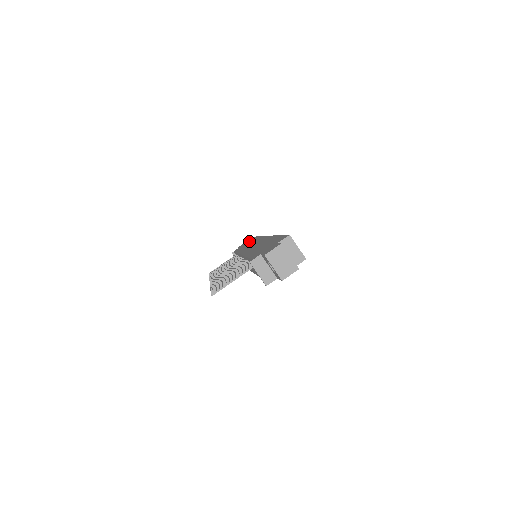
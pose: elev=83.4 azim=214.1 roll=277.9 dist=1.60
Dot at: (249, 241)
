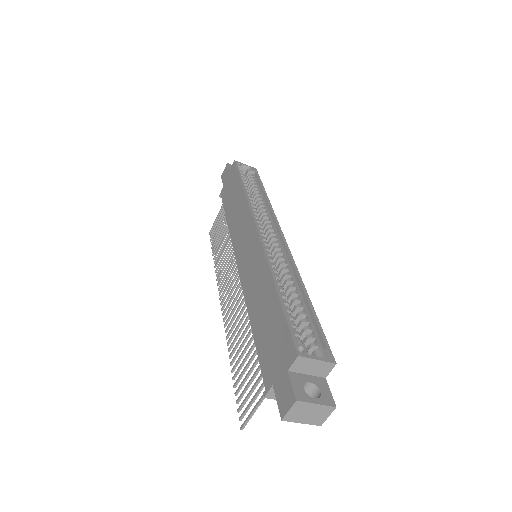
Dot at: (231, 180)
